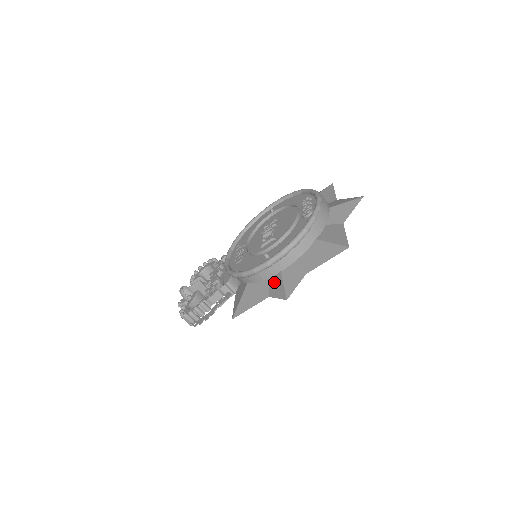
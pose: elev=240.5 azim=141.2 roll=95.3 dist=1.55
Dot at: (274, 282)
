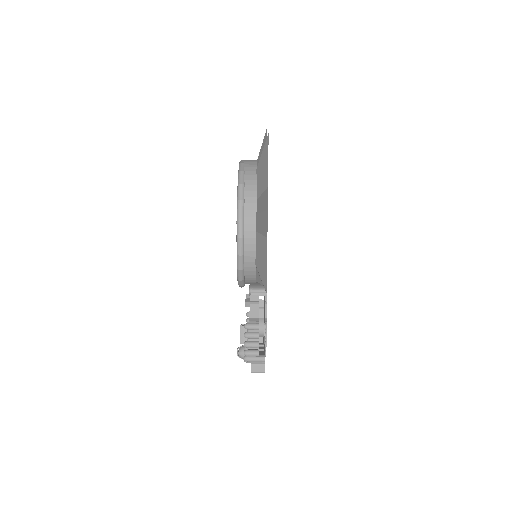
Dot at: (260, 226)
